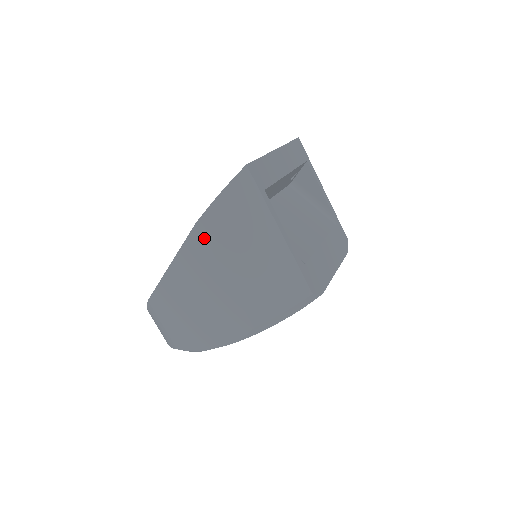
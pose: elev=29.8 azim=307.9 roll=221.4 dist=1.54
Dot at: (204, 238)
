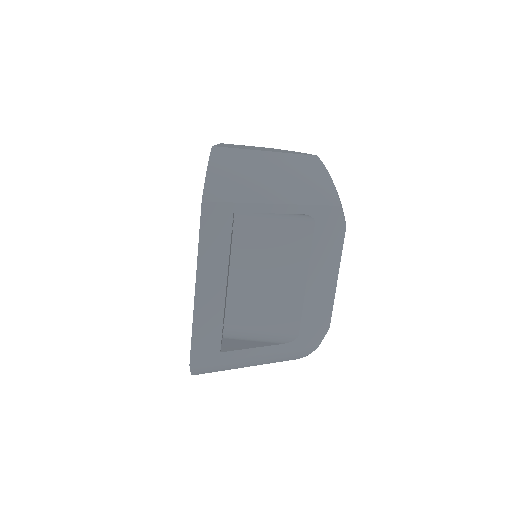
Dot at: occluded
